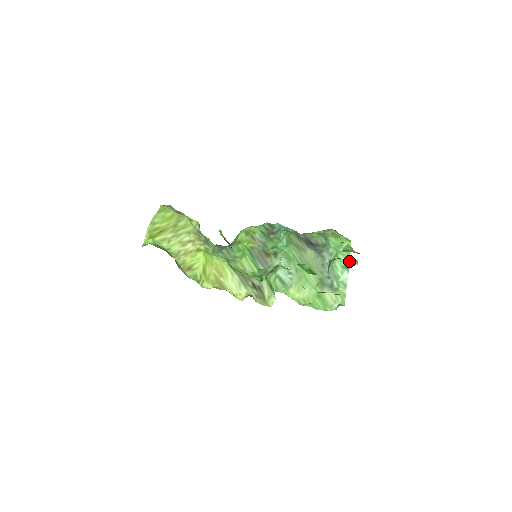
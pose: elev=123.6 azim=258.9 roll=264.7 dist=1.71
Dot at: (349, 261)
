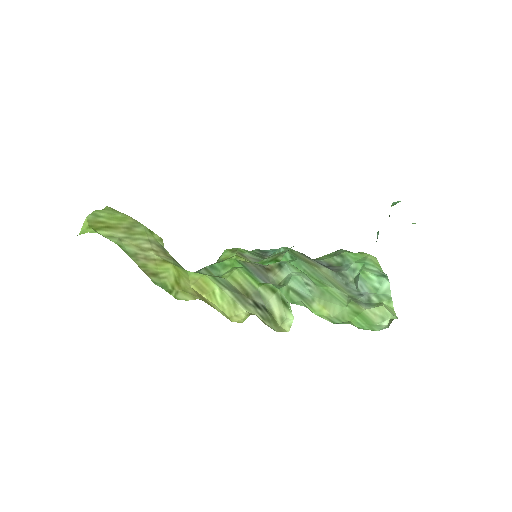
Dot at: (383, 272)
